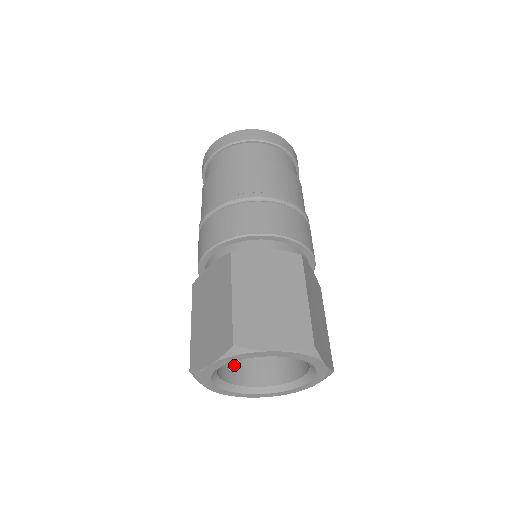
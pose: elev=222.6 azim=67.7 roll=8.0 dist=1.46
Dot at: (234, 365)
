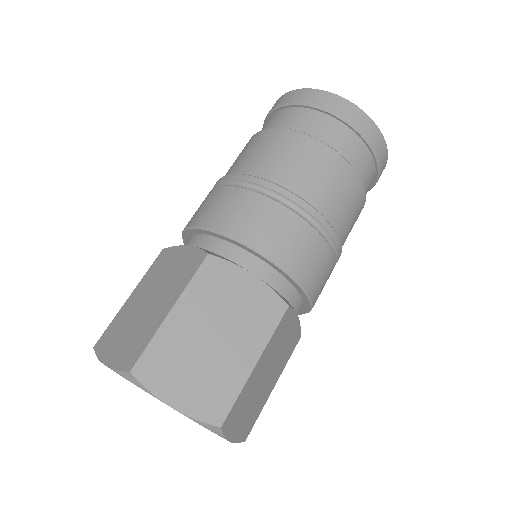
Dot at: occluded
